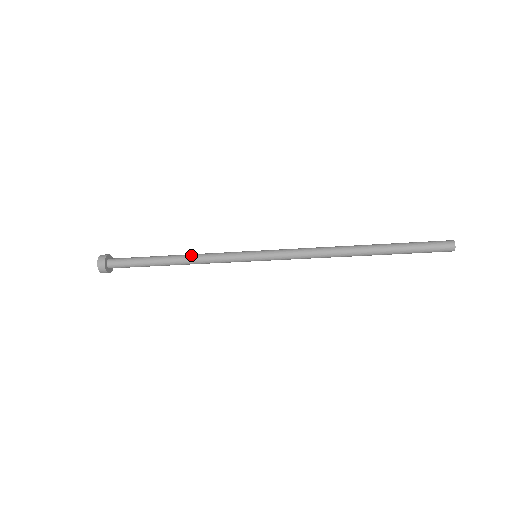
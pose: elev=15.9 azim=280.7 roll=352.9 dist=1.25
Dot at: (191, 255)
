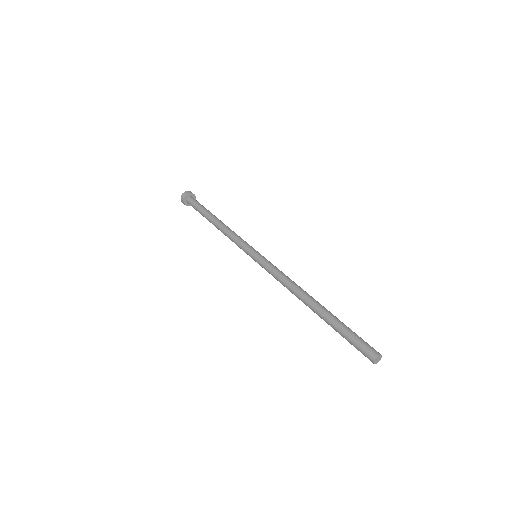
Dot at: (225, 226)
